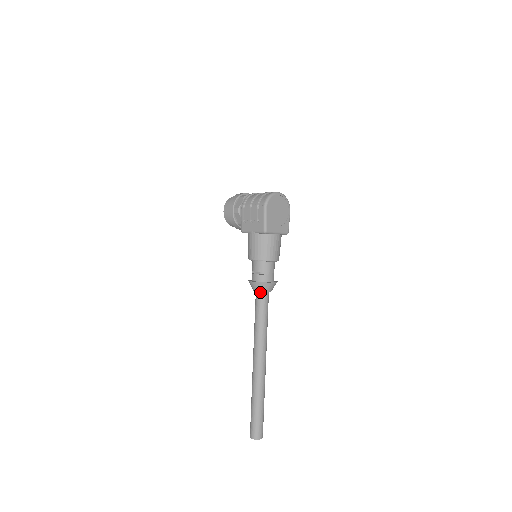
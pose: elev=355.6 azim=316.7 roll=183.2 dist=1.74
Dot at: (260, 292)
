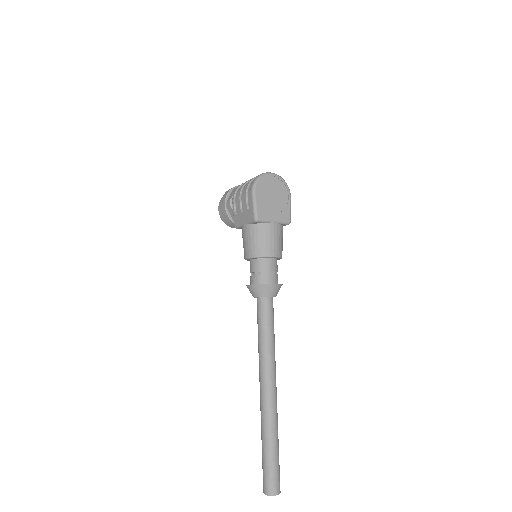
Dot at: (260, 298)
